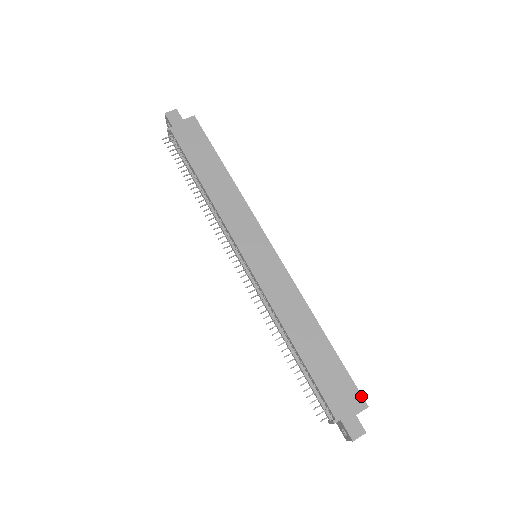
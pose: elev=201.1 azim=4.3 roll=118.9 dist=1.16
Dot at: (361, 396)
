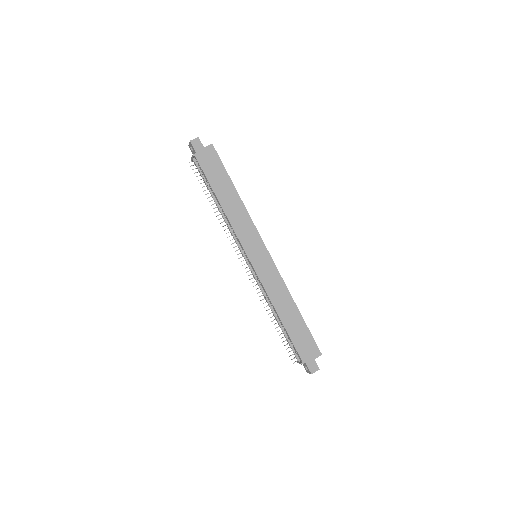
Dot at: (318, 348)
